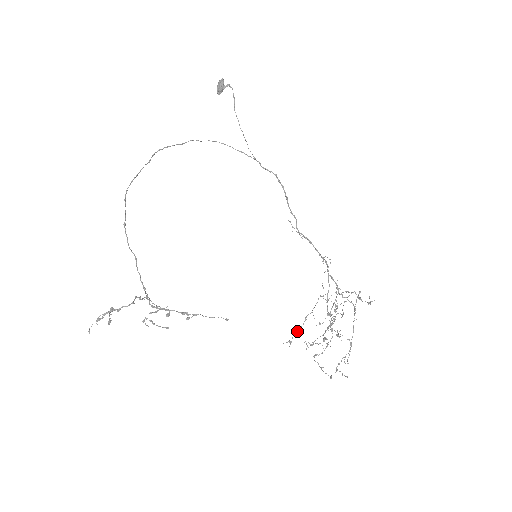
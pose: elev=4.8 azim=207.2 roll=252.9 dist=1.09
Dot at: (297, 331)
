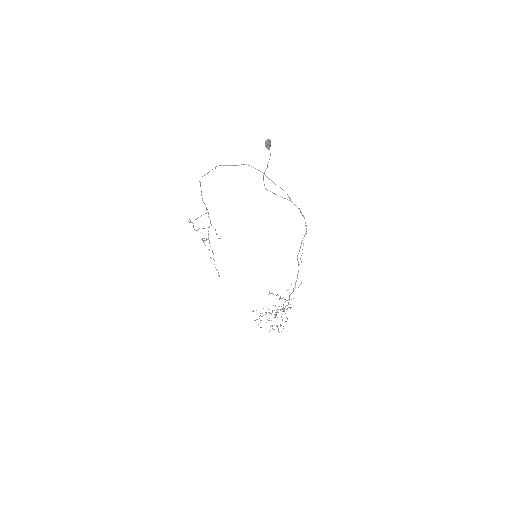
Dot at: (273, 294)
